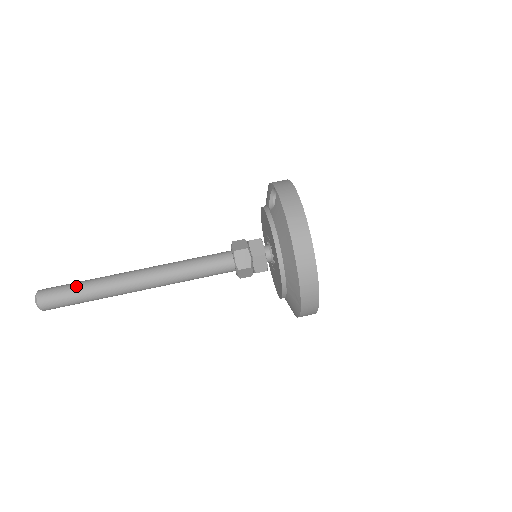
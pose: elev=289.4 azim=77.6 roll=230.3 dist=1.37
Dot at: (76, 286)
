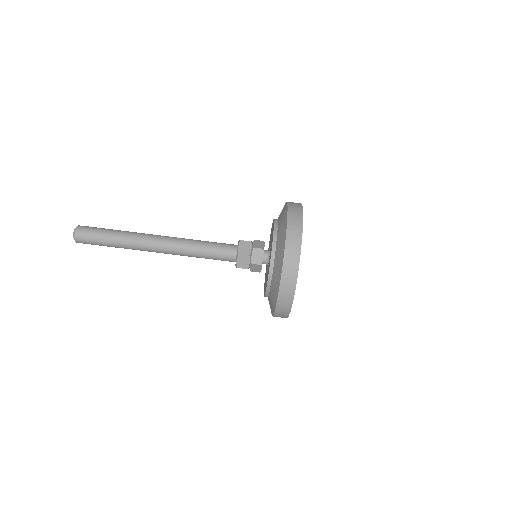
Dot at: (110, 229)
